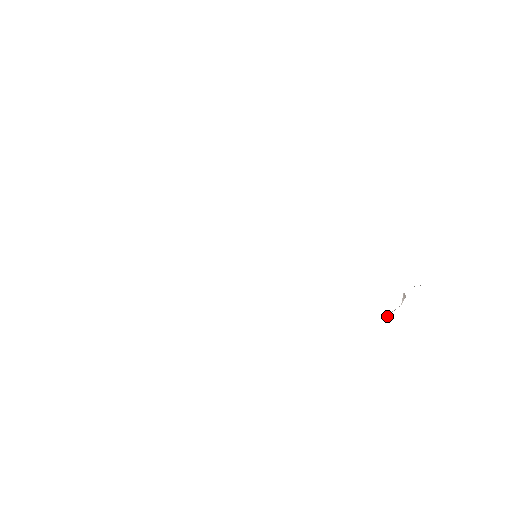
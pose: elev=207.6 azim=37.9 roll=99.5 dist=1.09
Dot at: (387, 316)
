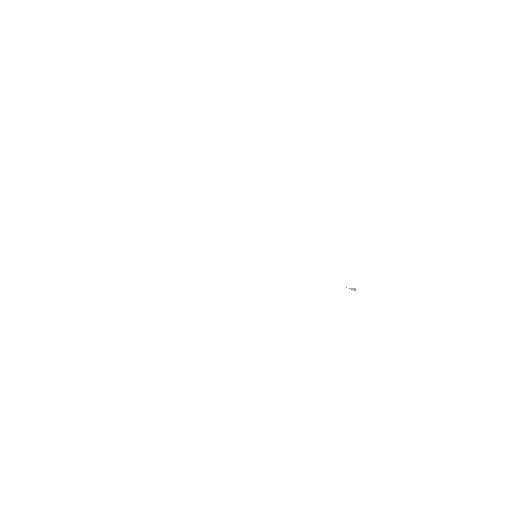
Dot at: occluded
